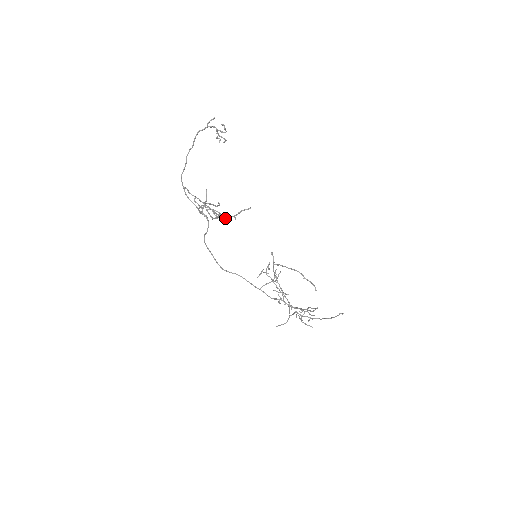
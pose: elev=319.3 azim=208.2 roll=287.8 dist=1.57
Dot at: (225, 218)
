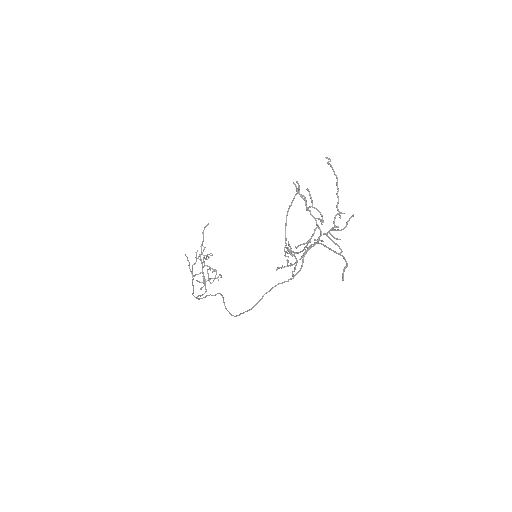
Dot at: occluded
